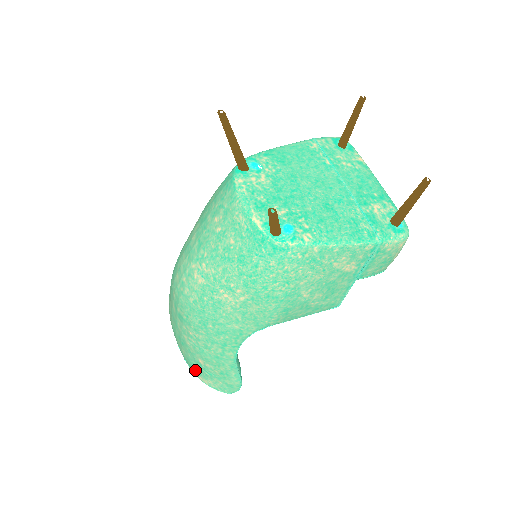
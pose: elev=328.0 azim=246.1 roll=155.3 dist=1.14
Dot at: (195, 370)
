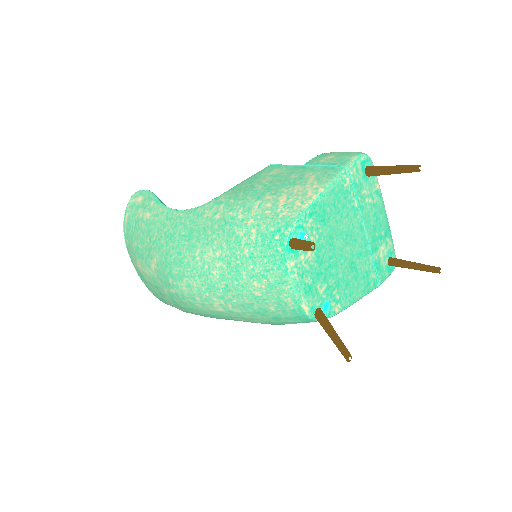
Dot at: occluded
